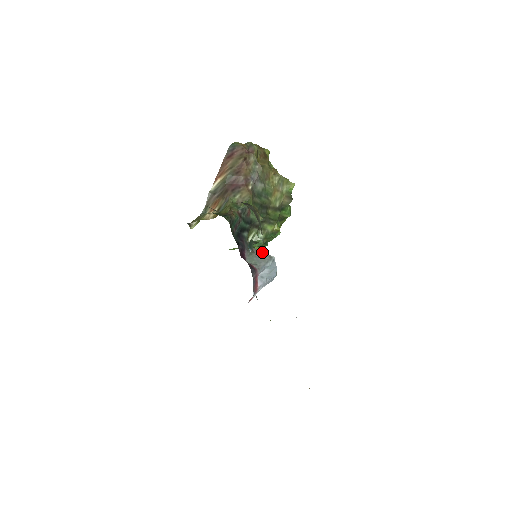
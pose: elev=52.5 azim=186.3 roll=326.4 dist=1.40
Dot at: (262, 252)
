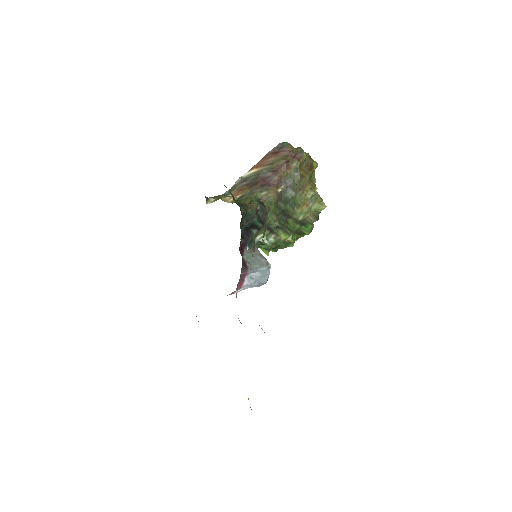
Dot at: (262, 255)
